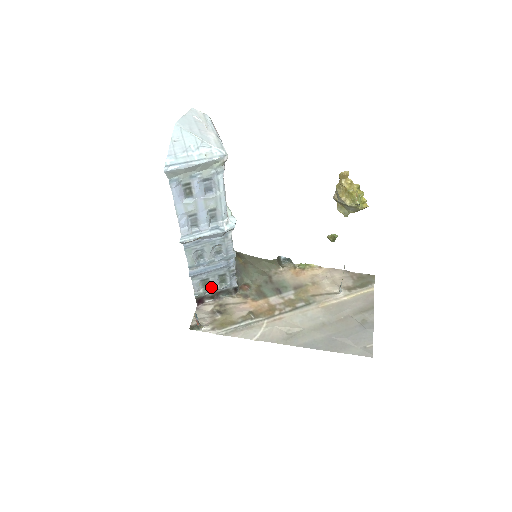
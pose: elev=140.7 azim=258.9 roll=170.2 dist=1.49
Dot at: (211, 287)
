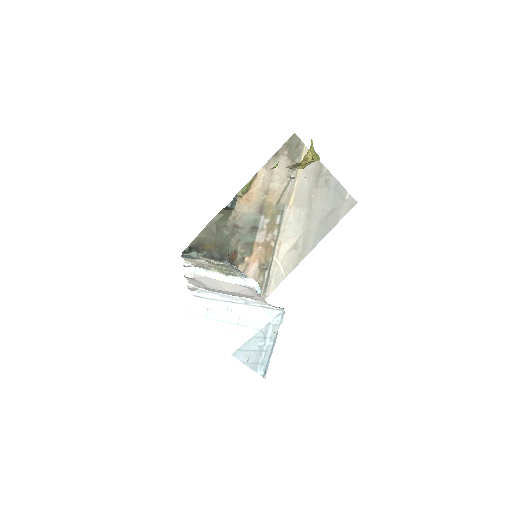
Dot at: occluded
